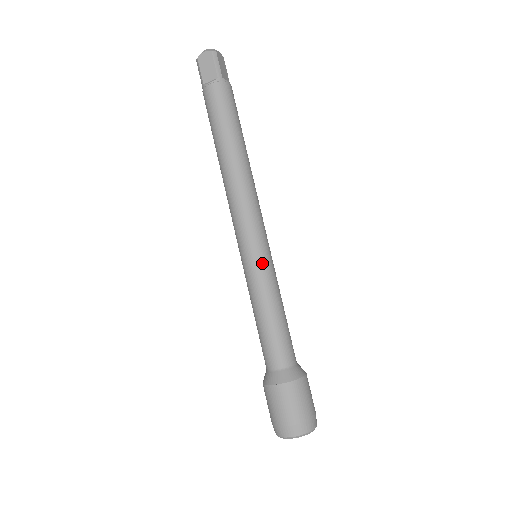
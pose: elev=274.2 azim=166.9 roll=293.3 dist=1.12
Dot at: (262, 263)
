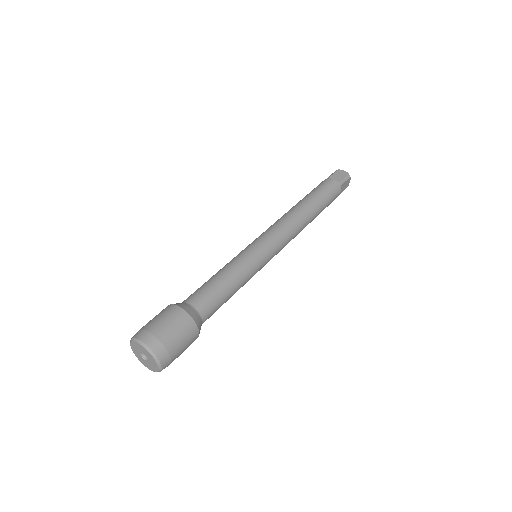
Dot at: (259, 257)
